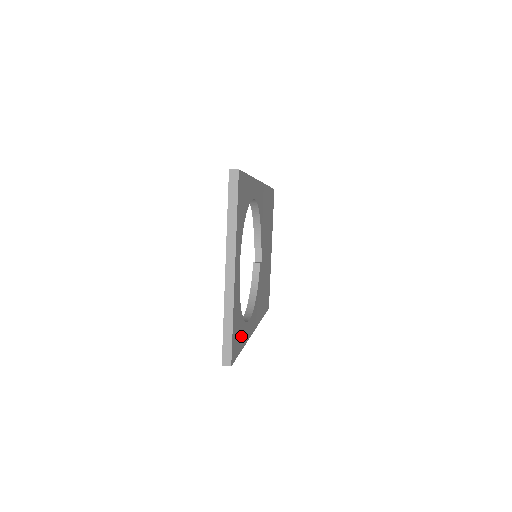
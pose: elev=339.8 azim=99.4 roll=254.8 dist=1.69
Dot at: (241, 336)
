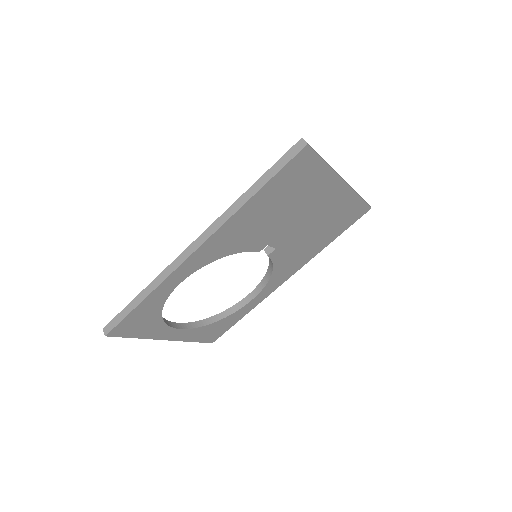
Dot at: (230, 321)
